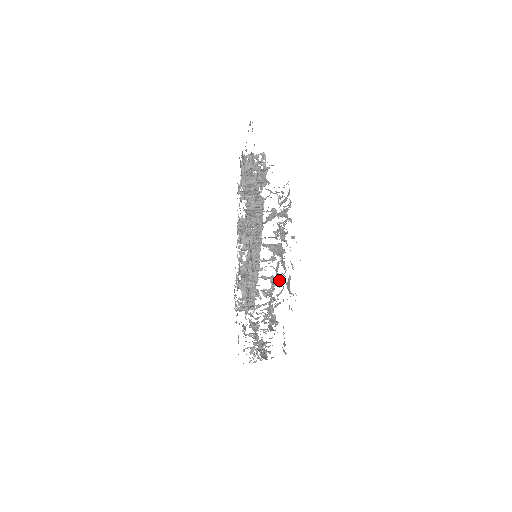
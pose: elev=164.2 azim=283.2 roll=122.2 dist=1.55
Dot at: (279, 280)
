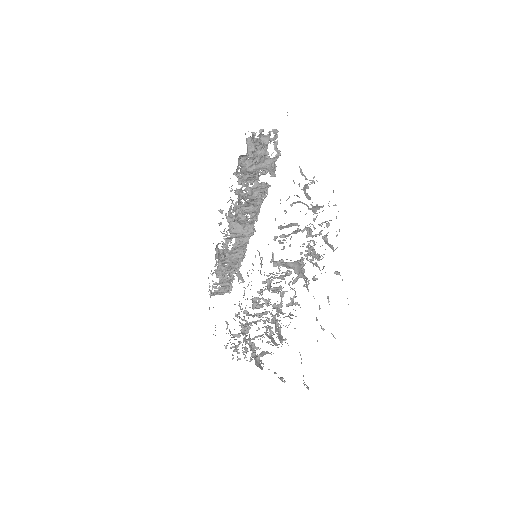
Dot at: occluded
